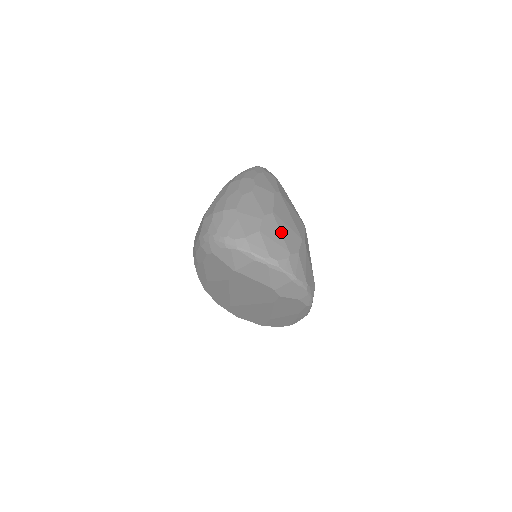
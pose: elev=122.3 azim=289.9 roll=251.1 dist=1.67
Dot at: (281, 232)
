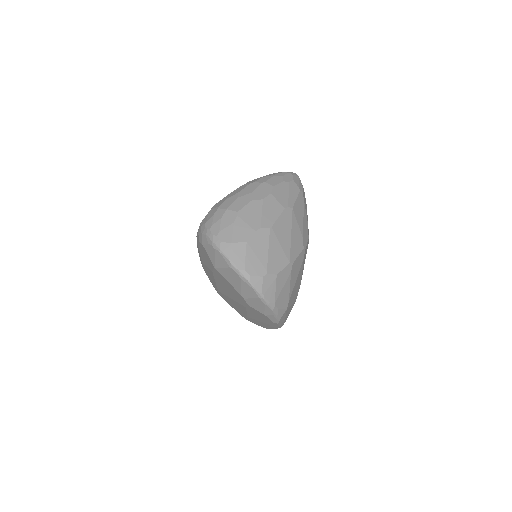
Dot at: (269, 249)
